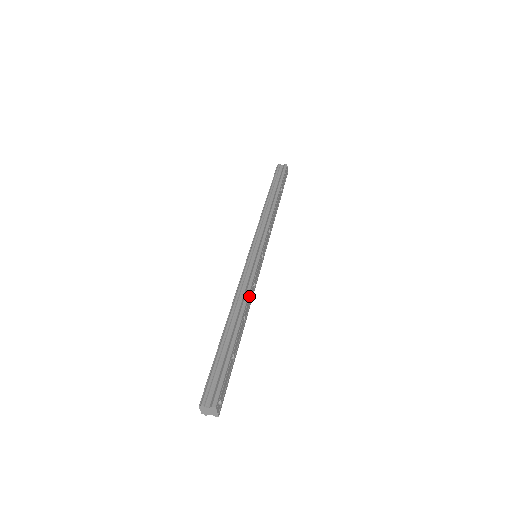
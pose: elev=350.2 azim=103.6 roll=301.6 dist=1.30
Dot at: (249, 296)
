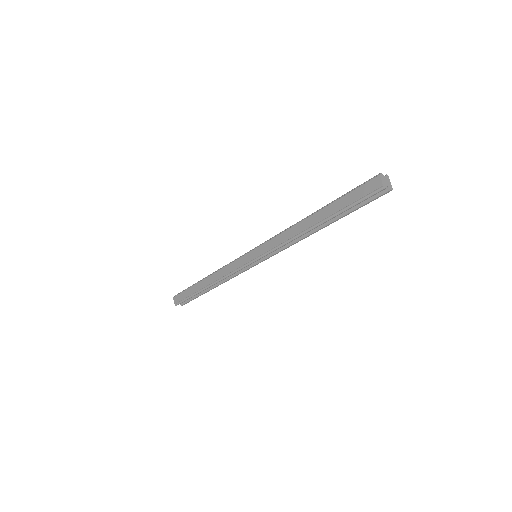
Dot at: occluded
